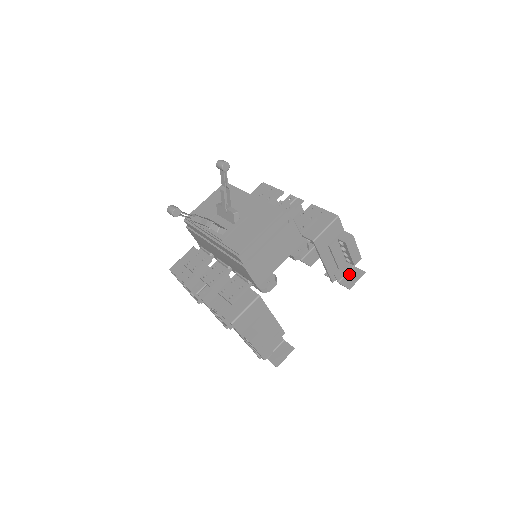
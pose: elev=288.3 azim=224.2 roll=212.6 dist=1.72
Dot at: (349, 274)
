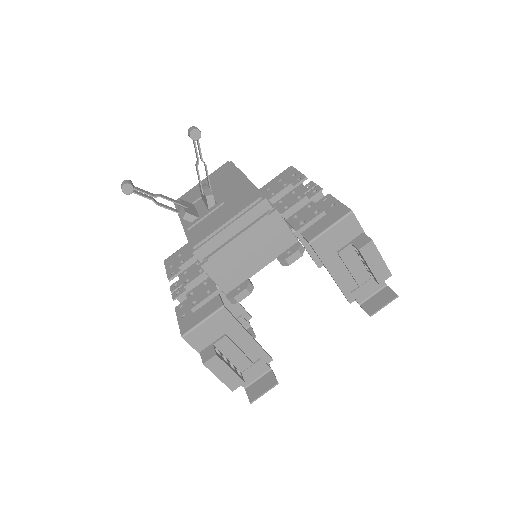
Dot at: (377, 295)
